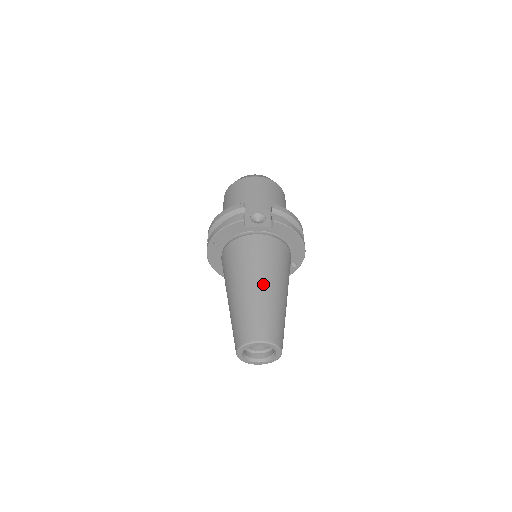
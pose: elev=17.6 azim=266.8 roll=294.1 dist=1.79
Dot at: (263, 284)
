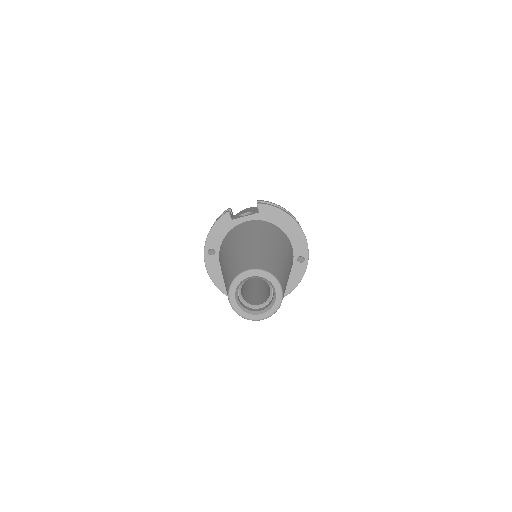
Dot at: (251, 242)
